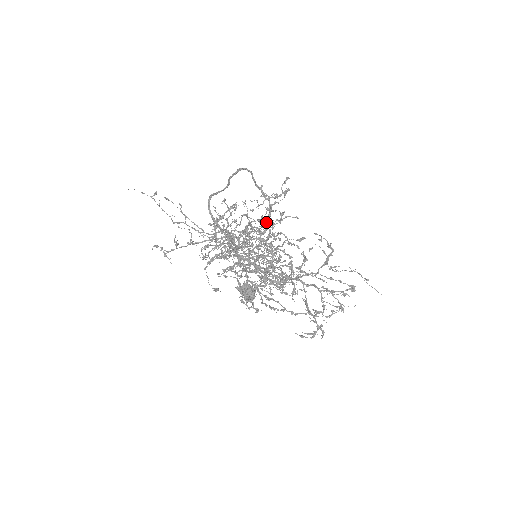
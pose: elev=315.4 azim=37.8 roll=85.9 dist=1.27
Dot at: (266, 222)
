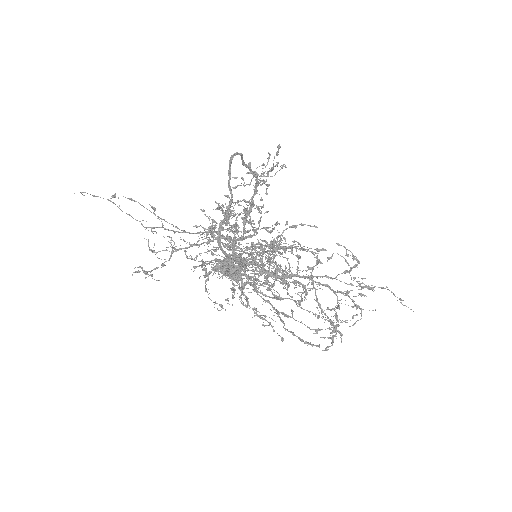
Dot at: (253, 200)
